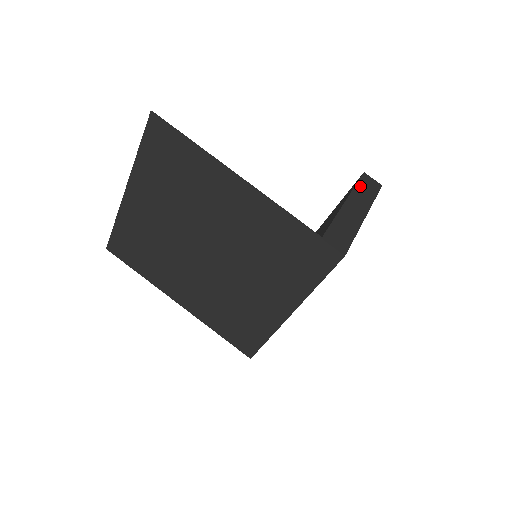
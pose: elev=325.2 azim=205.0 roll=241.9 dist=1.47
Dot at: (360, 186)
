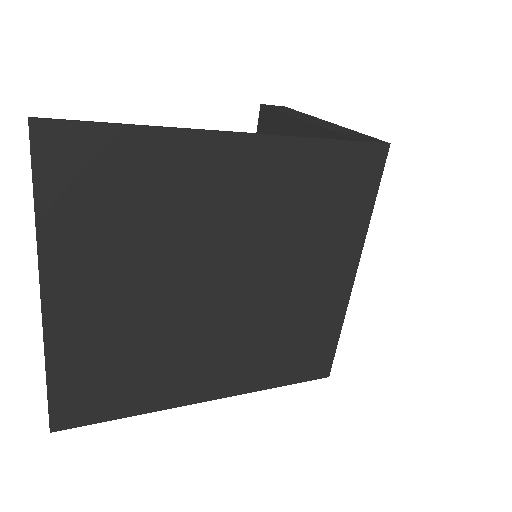
Dot at: (281, 110)
